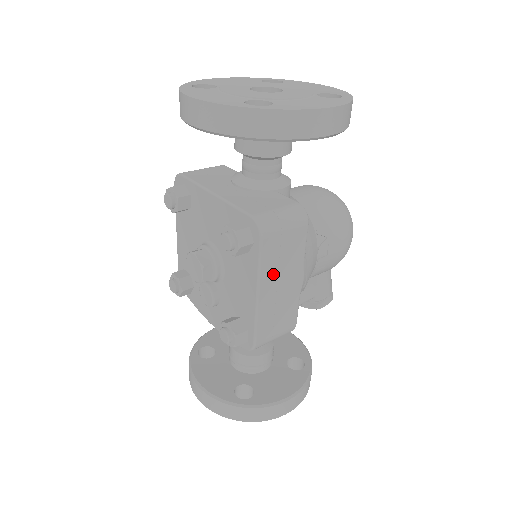
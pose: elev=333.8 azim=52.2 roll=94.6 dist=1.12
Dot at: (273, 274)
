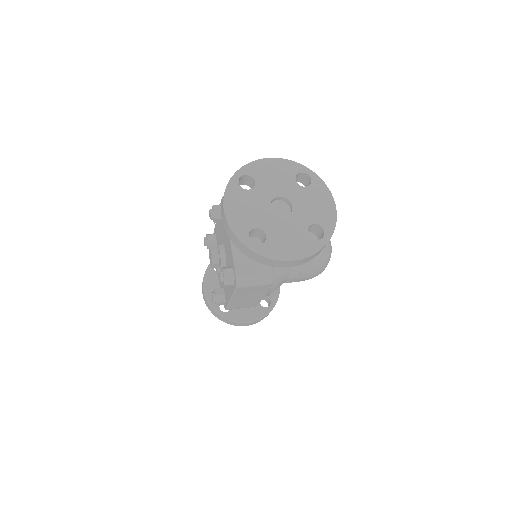
Dot at: (243, 295)
